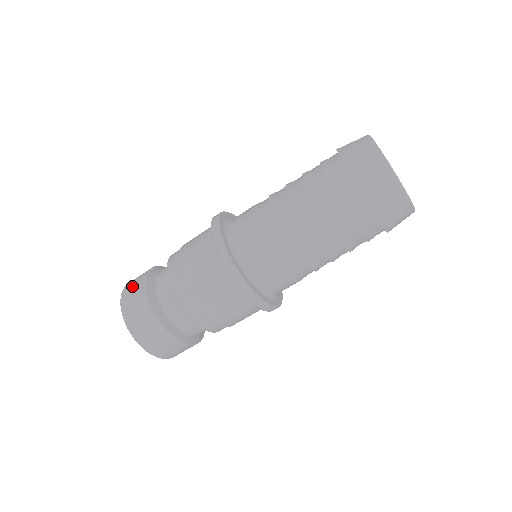
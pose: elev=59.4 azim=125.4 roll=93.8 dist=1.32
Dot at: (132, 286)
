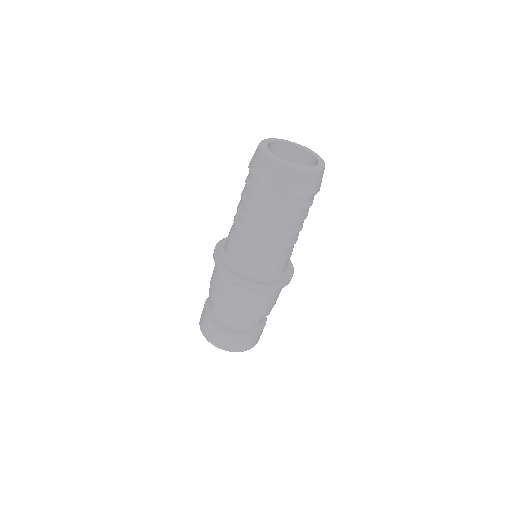
Dot at: (202, 322)
